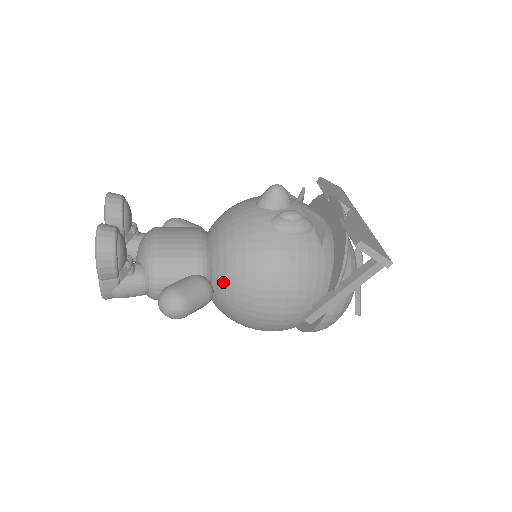
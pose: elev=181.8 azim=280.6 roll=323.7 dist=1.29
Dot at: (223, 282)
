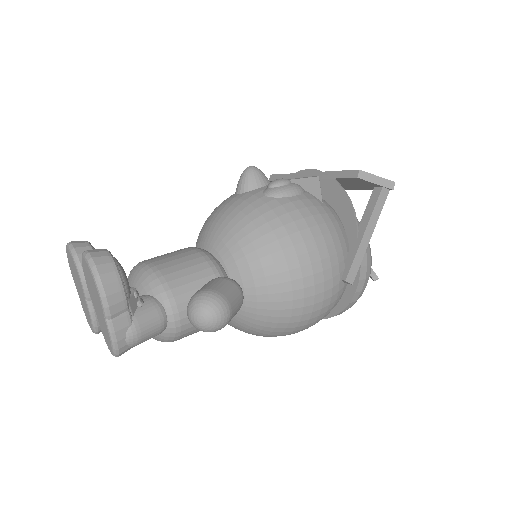
Dot at: (246, 275)
